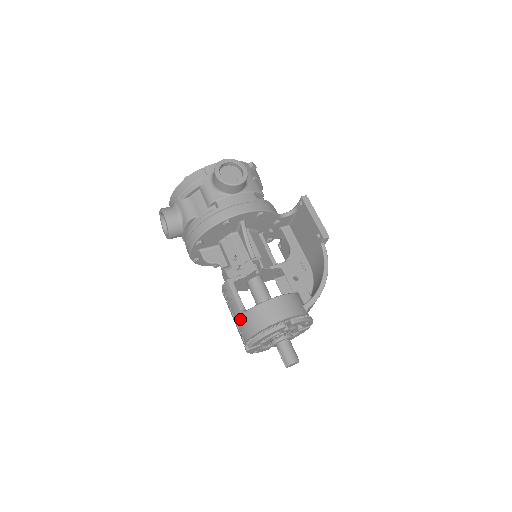
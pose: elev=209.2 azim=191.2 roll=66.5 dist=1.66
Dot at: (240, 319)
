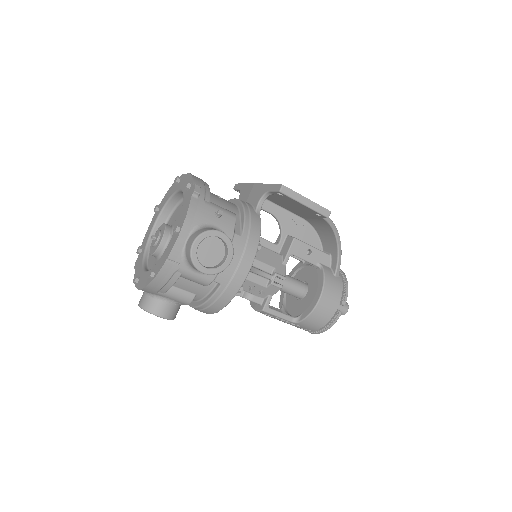
Dot at: occluded
